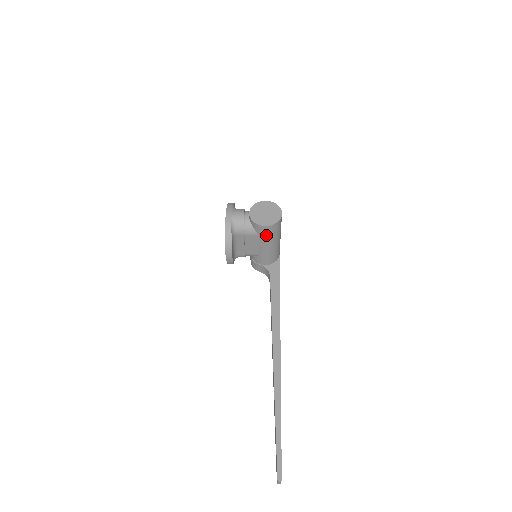
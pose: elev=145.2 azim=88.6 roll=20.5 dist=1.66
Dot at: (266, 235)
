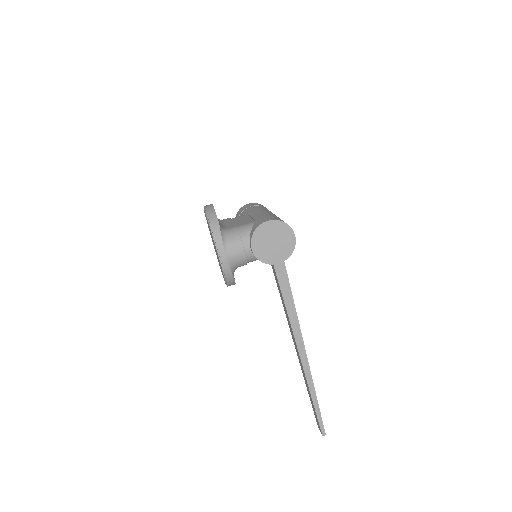
Dot at: occluded
